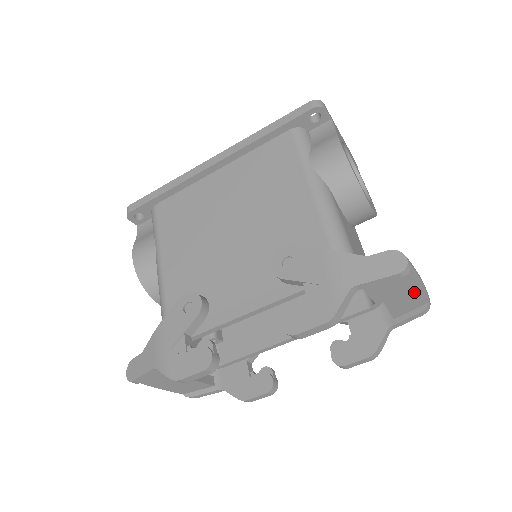
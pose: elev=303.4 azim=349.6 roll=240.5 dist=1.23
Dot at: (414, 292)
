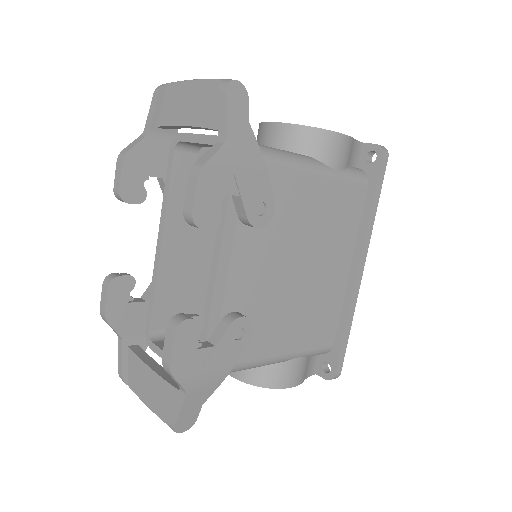
Dot at: (197, 91)
